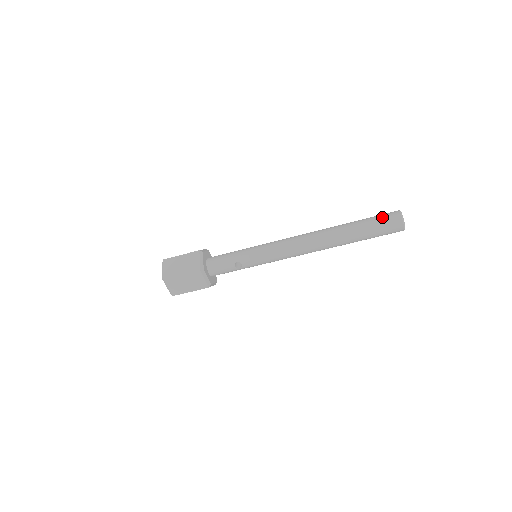
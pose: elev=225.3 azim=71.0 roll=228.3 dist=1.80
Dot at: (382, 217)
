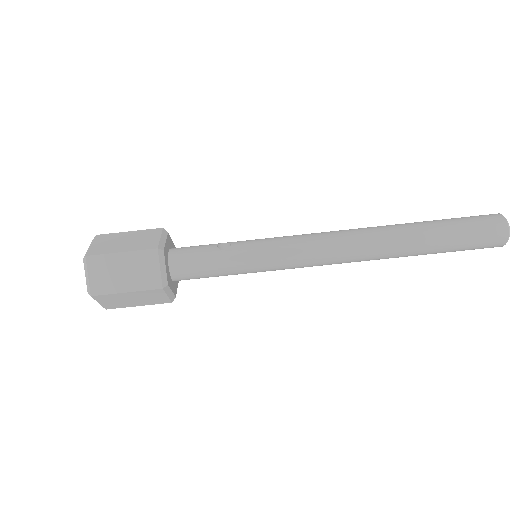
Dot at: occluded
